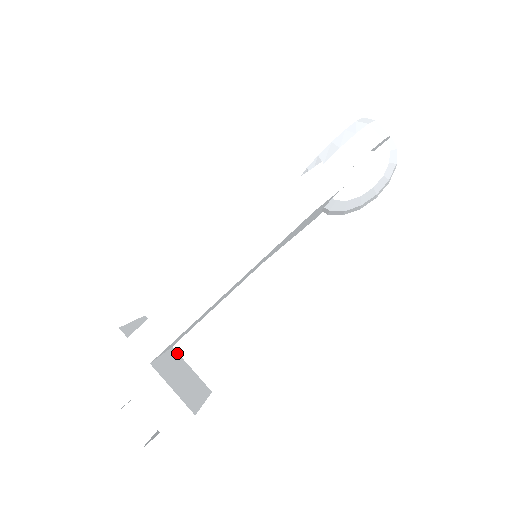
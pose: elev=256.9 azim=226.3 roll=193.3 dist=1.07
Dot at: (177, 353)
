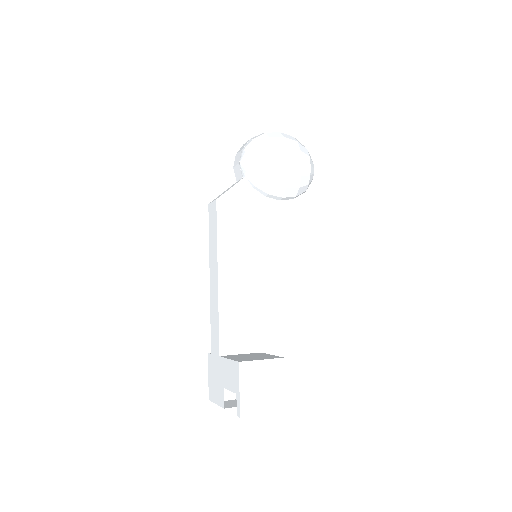
Dot at: (263, 353)
